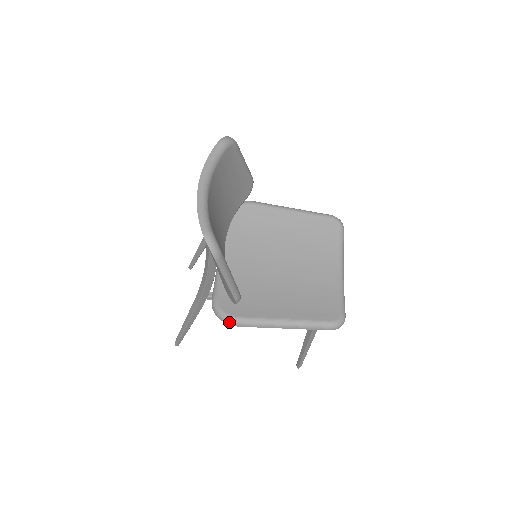
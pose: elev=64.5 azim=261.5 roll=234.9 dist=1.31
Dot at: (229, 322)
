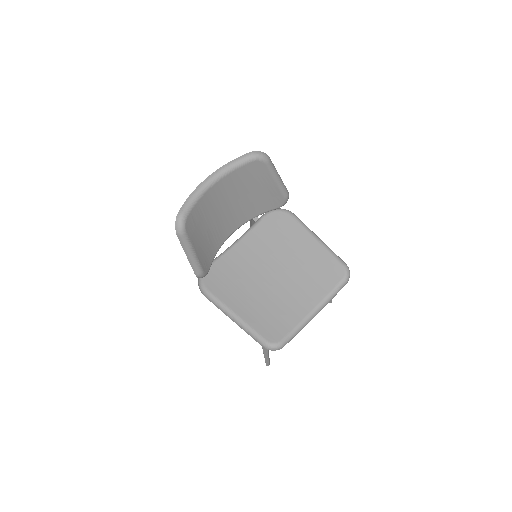
Dot at: (200, 289)
